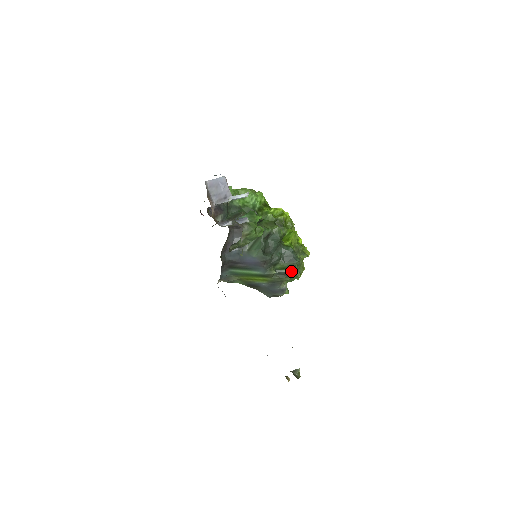
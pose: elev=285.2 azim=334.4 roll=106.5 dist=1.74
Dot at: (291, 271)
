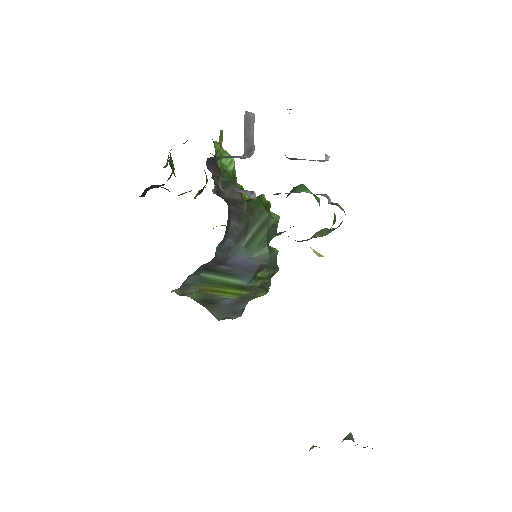
Dot at: (266, 283)
